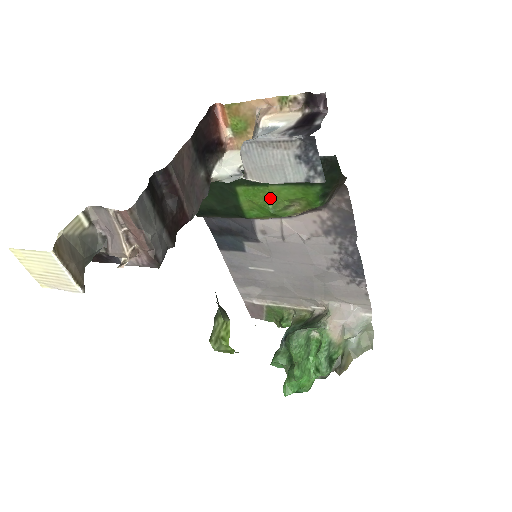
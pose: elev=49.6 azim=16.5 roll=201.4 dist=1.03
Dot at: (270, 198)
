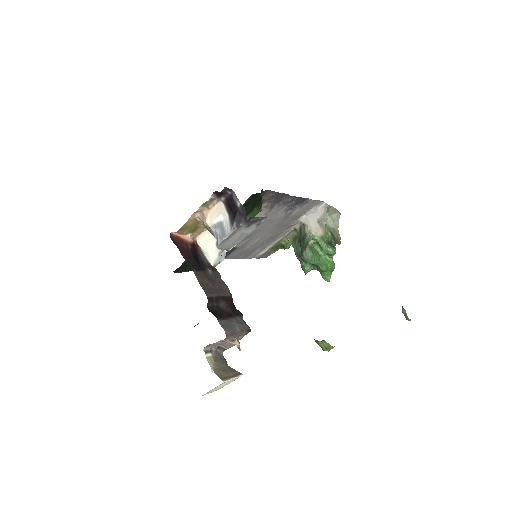
Dot at: occluded
